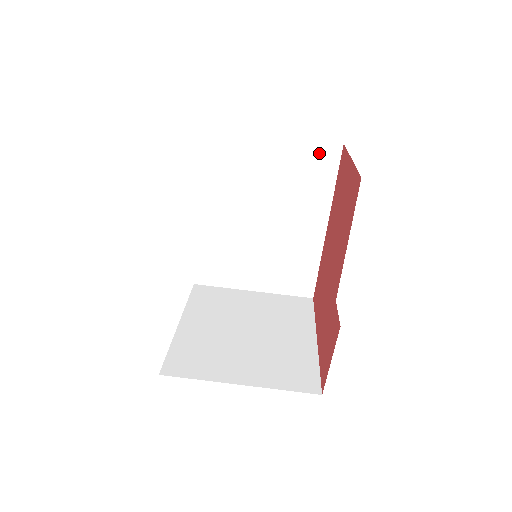
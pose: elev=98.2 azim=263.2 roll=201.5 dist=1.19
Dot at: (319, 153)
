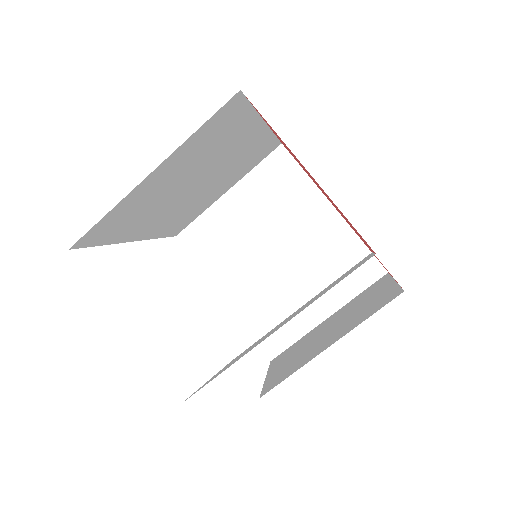
Dot at: (217, 121)
